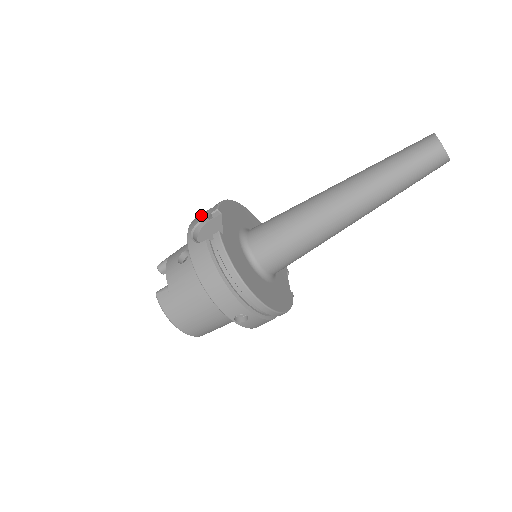
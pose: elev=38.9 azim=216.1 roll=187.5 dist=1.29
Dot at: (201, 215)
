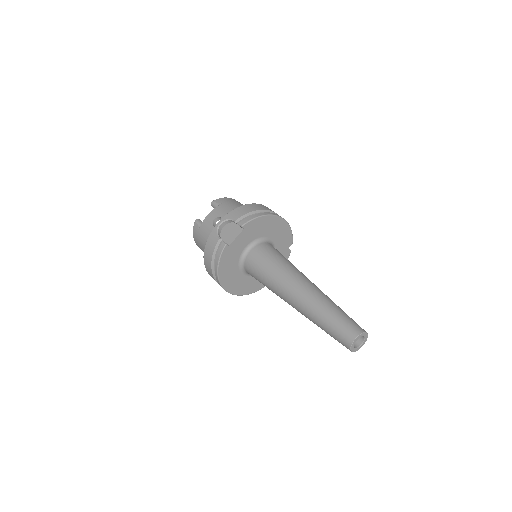
Dot at: (239, 213)
